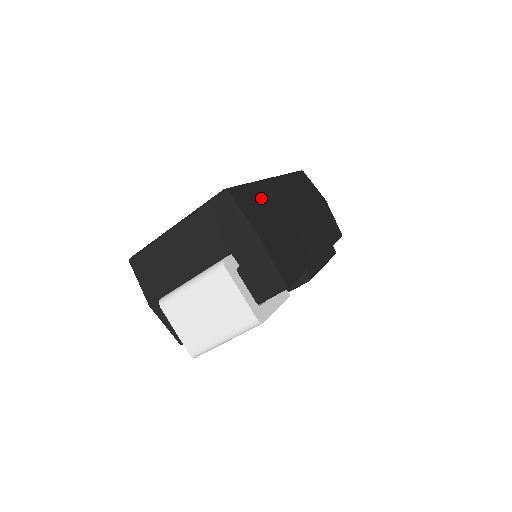
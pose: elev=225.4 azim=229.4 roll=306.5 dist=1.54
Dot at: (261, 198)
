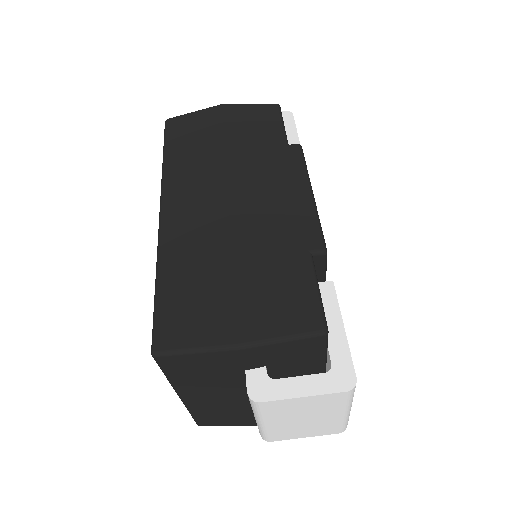
Dot at: (183, 275)
